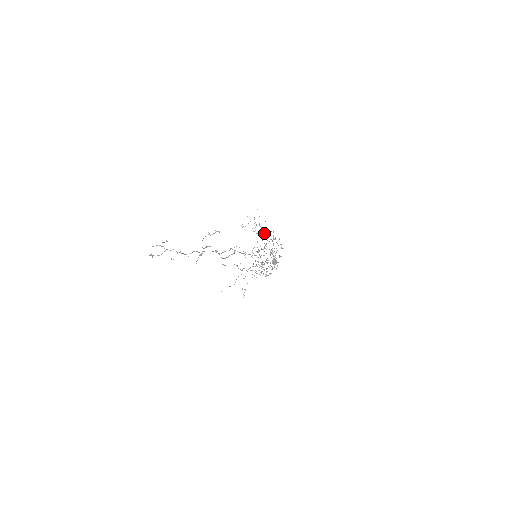
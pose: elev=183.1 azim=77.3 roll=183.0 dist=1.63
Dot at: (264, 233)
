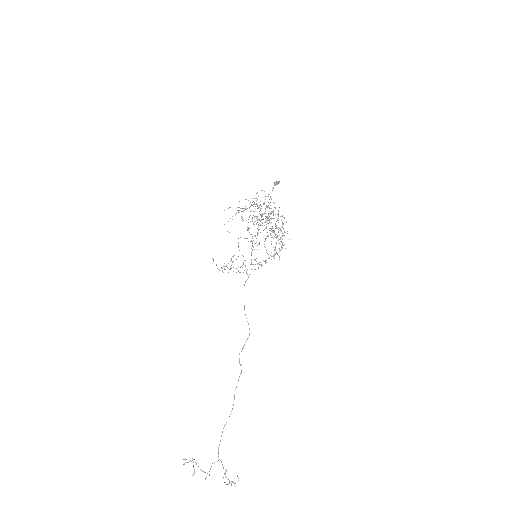
Dot at: occluded
